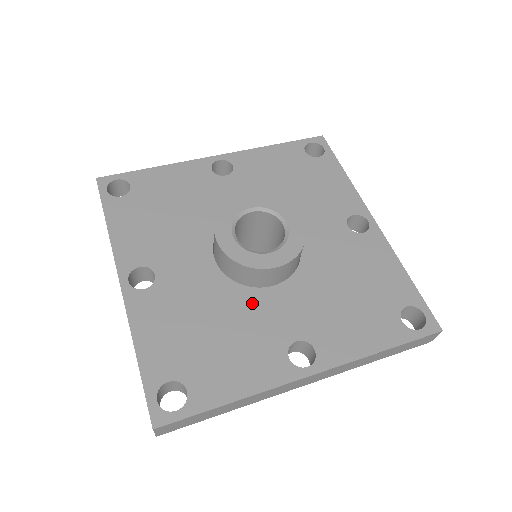
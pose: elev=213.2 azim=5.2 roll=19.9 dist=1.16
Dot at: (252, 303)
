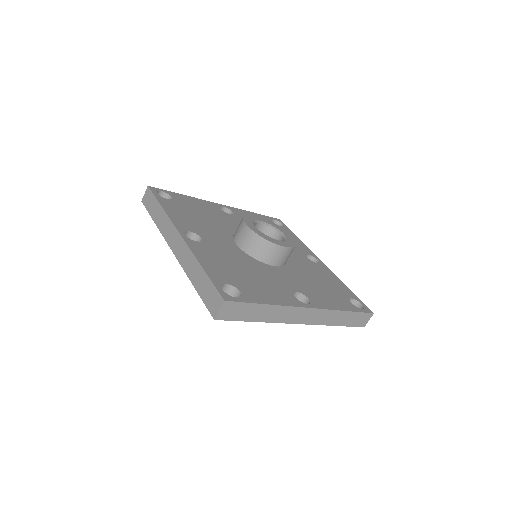
Dot at: (265, 269)
